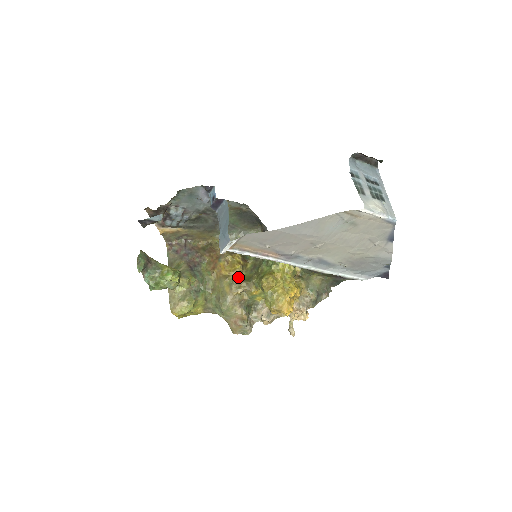
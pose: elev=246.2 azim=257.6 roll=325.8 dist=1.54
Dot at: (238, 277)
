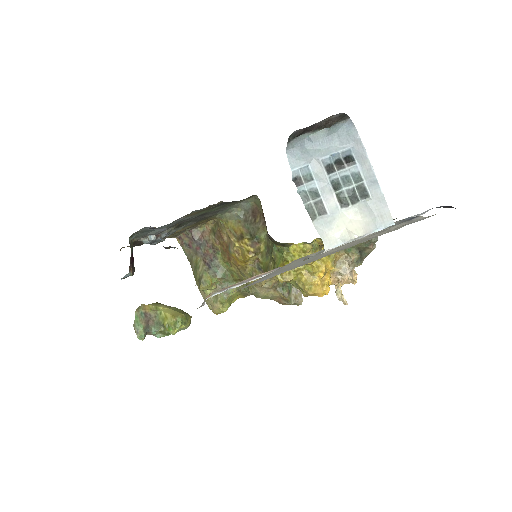
Dot at: (256, 267)
